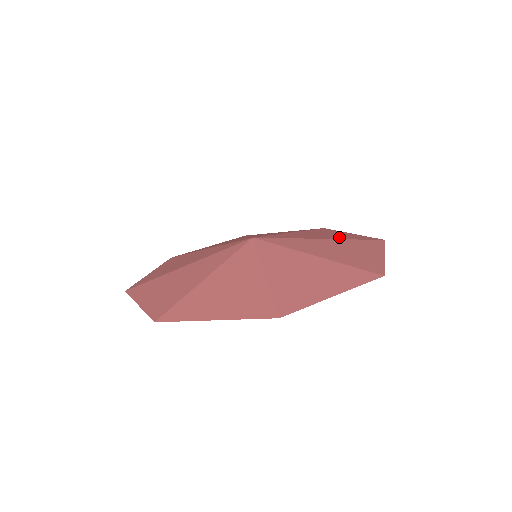
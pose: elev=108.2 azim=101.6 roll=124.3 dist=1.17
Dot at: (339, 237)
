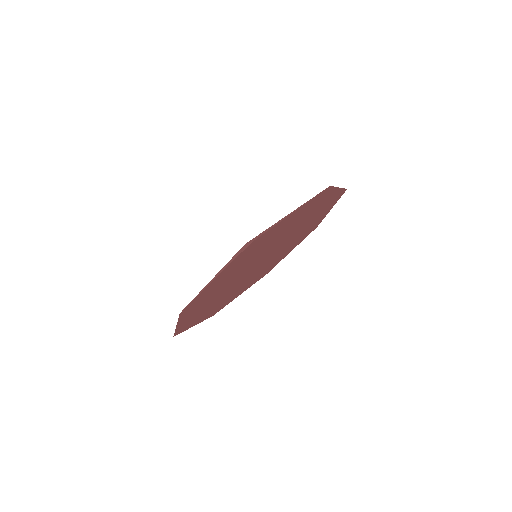
Dot at: (291, 238)
